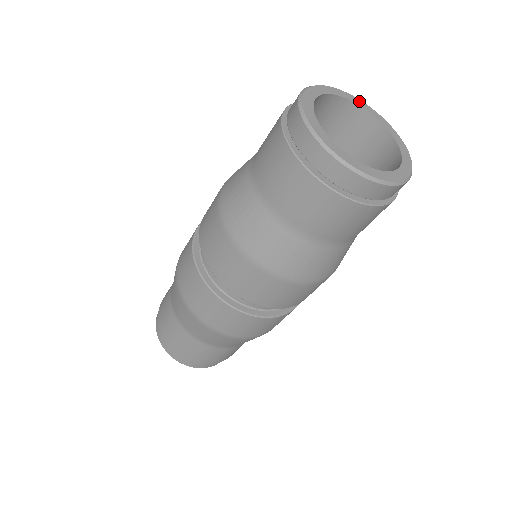
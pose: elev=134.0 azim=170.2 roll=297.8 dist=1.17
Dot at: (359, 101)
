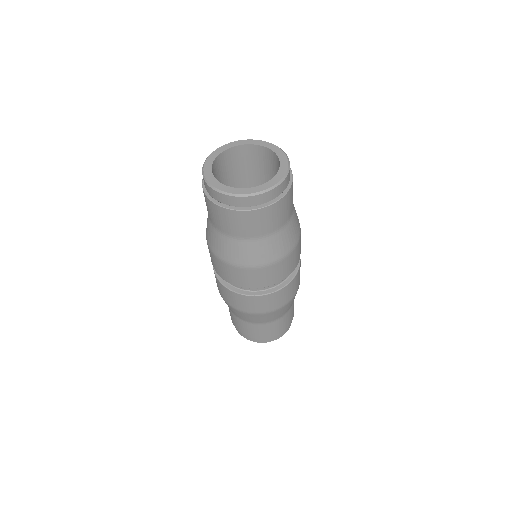
Dot at: (272, 146)
